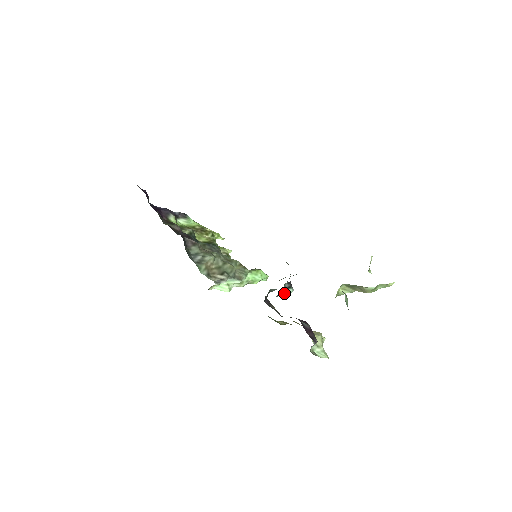
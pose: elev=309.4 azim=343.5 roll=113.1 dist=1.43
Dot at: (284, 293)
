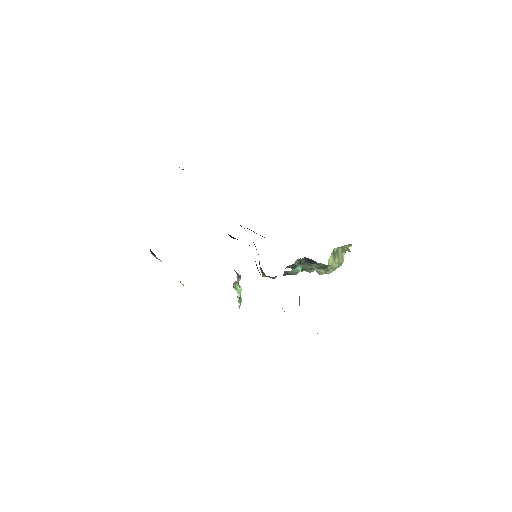
Dot at: (301, 265)
